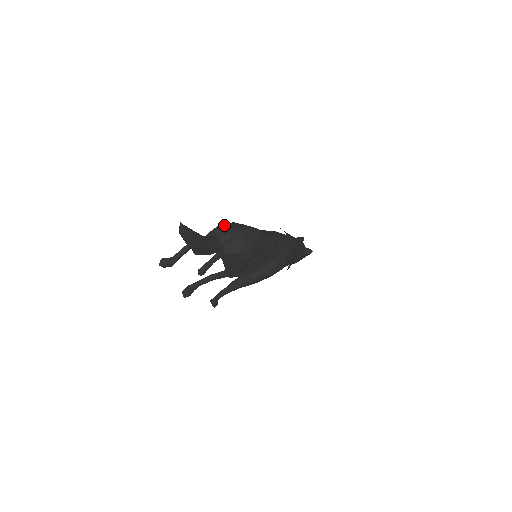
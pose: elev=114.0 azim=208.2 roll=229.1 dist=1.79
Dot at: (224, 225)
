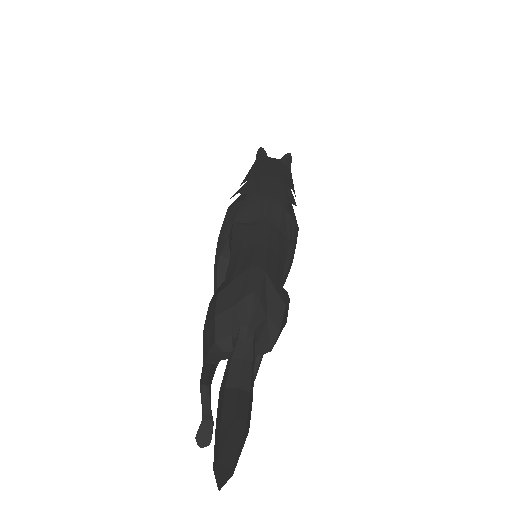
Dot at: (219, 327)
